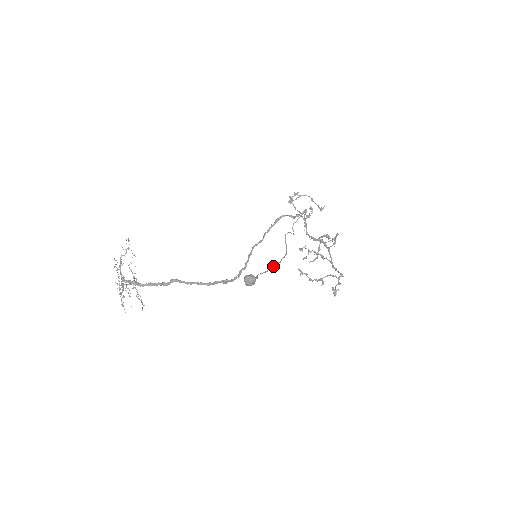
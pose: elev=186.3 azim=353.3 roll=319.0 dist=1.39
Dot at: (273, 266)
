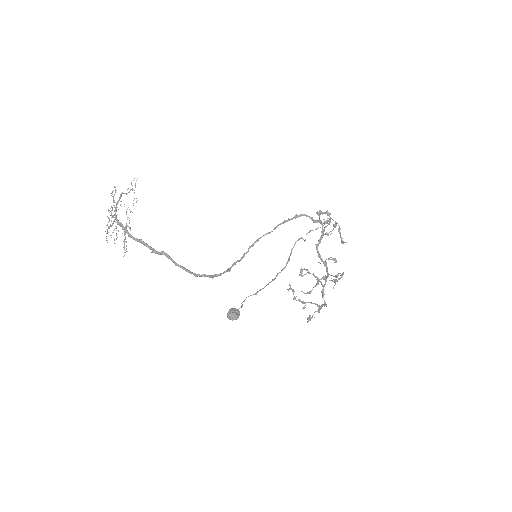
Dot at: (265, 286)
